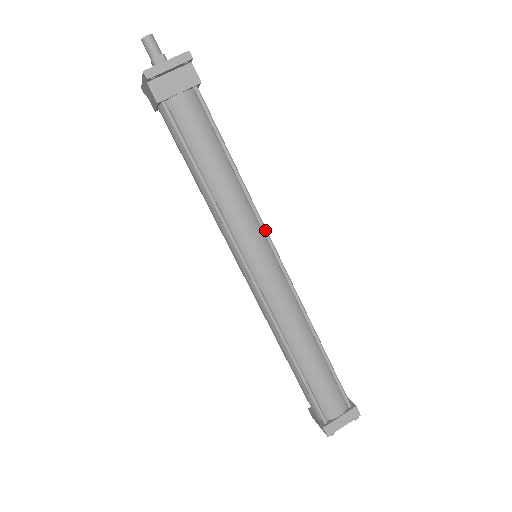
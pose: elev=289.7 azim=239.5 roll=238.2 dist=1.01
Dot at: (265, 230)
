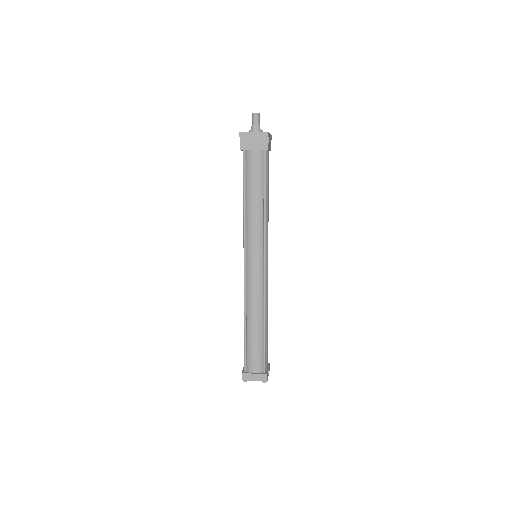
Dot at: (265, 244)
